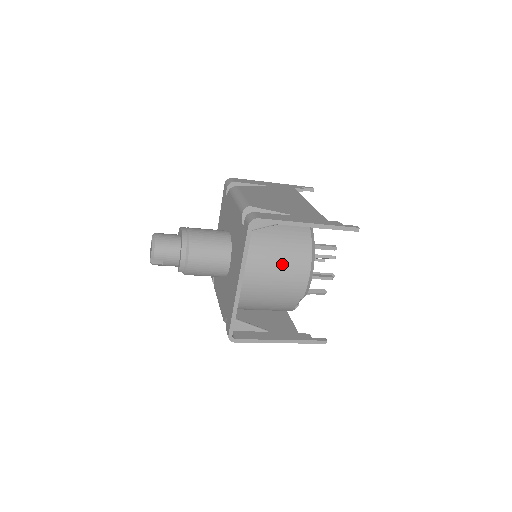
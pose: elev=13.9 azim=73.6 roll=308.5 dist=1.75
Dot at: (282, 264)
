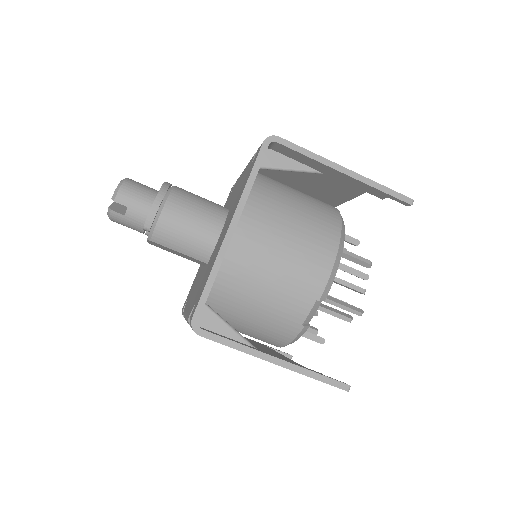
Dot at: (297, 230)
